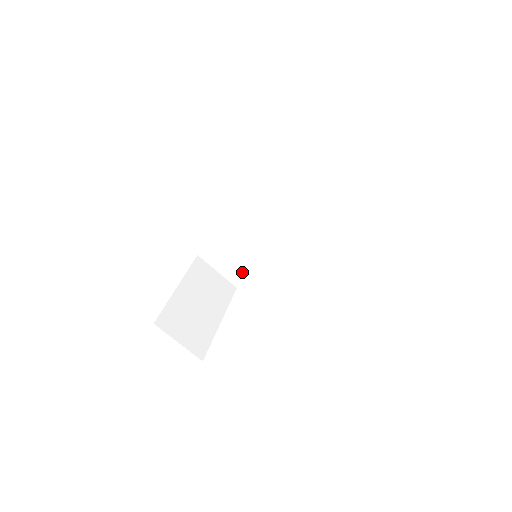
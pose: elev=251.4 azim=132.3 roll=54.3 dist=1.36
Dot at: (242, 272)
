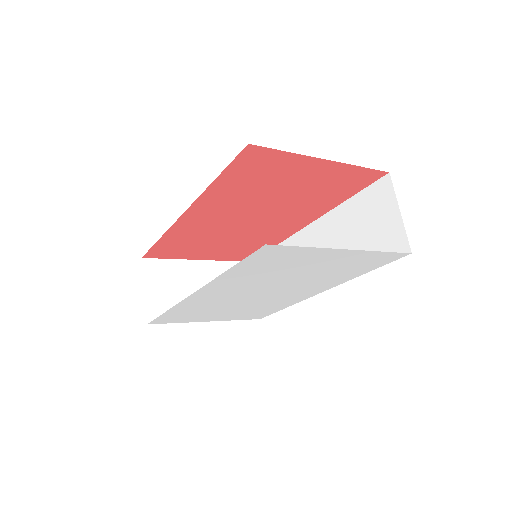
Dot at: occluded
